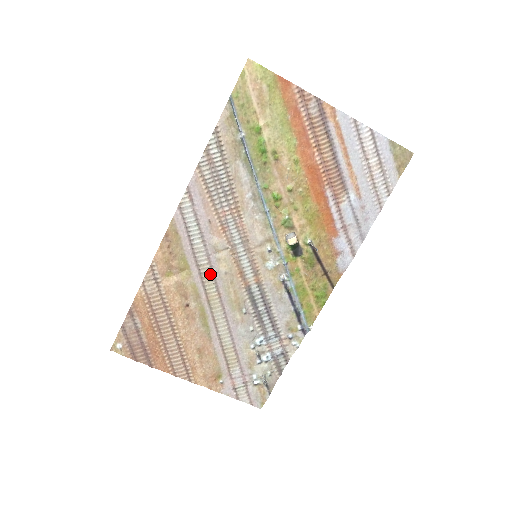
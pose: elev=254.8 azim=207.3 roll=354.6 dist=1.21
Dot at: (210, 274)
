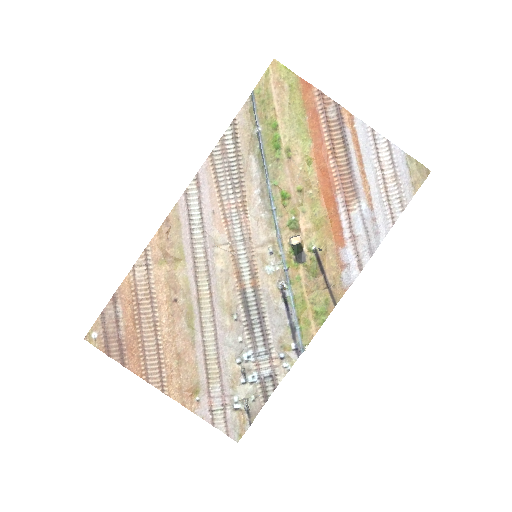
Dot at: (205, 269)
